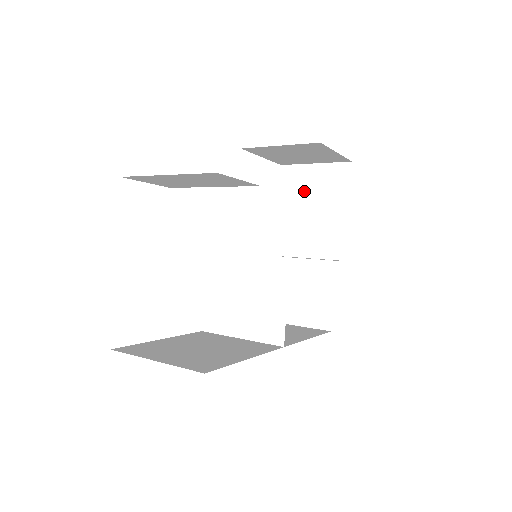
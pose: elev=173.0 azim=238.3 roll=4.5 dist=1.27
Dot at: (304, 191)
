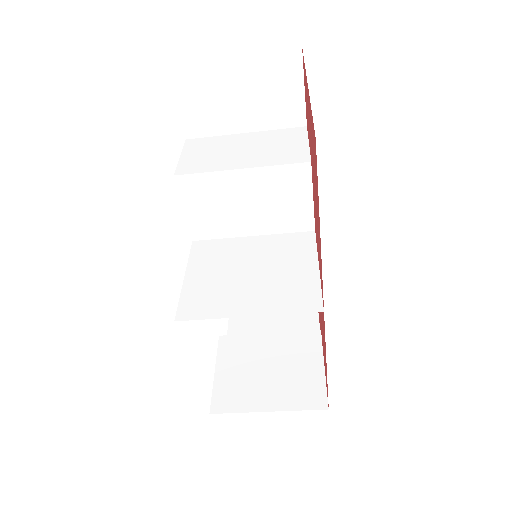
Dot at: occluded
